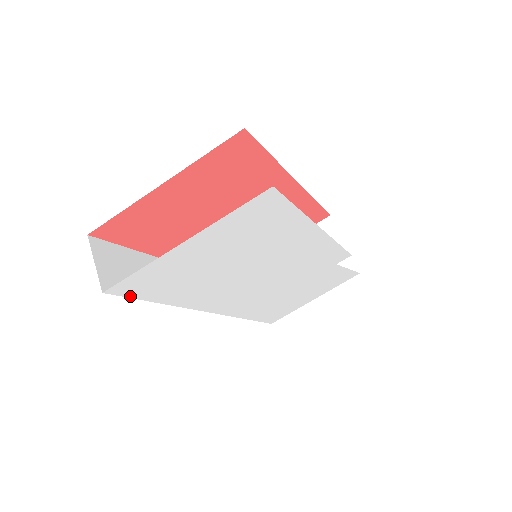
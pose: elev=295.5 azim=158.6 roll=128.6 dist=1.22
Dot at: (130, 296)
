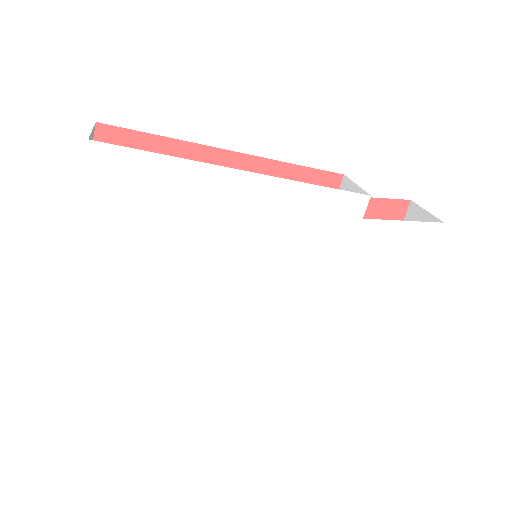
Dot at: (99, 334)
